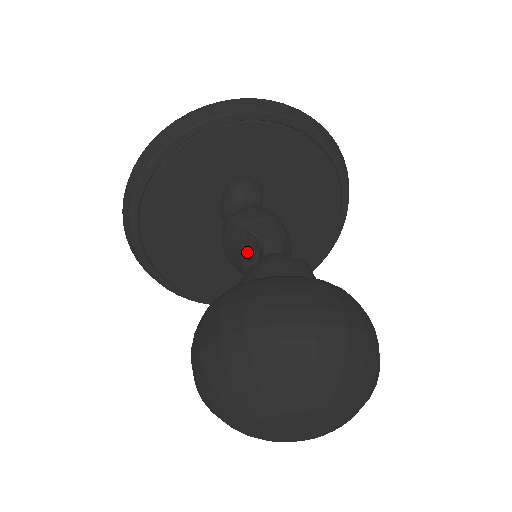
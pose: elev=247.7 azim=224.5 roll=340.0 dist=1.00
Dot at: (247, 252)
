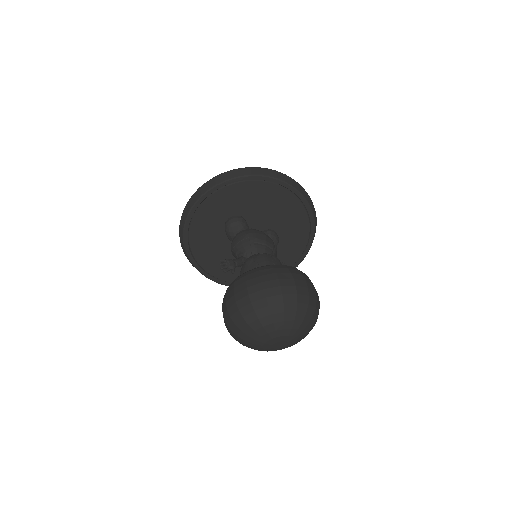
Dot at: (225, 271)
